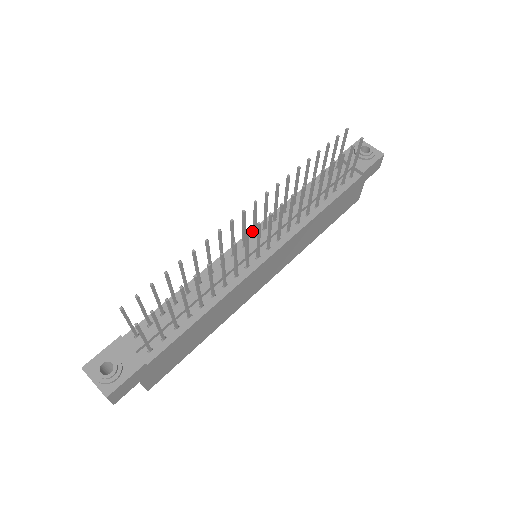
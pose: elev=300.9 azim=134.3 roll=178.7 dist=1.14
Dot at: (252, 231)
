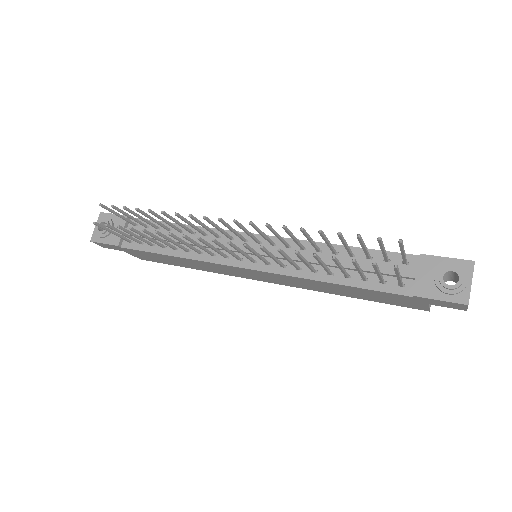
Dot at: occluded
